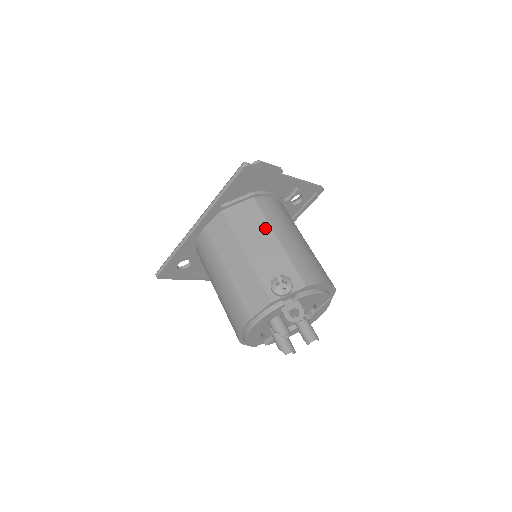
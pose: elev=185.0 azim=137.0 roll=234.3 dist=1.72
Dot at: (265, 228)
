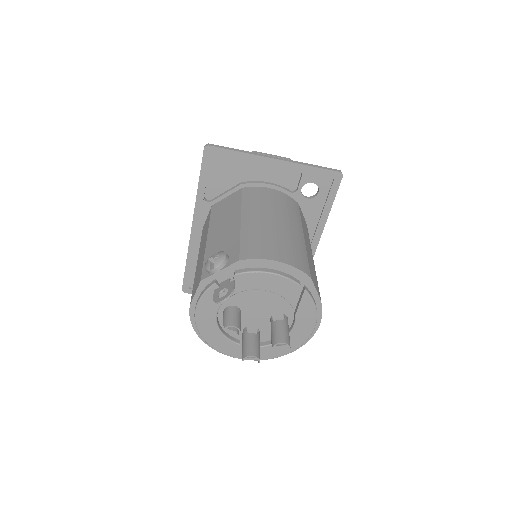
Dot at: (236, 212)
